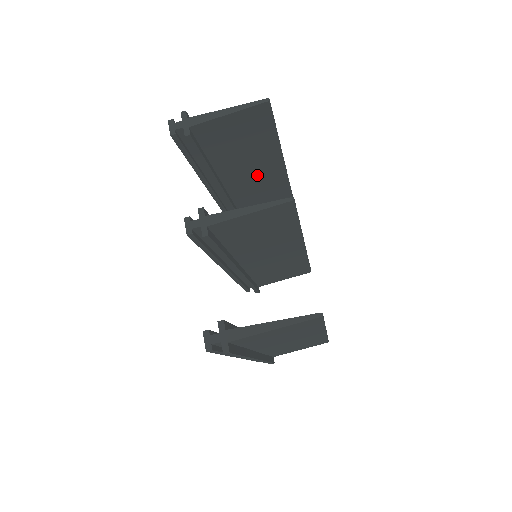
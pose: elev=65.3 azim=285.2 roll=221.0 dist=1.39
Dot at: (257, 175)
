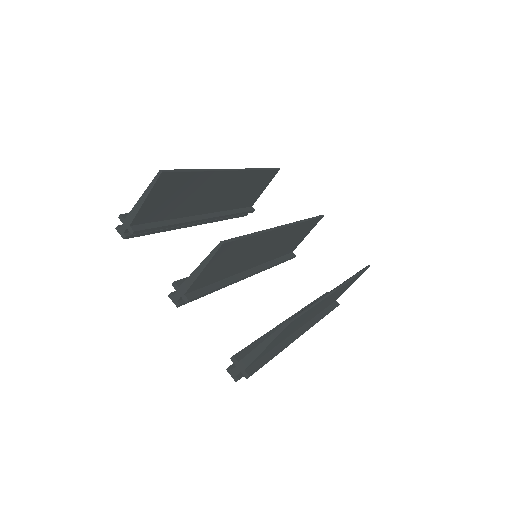
Dot at: (217, 191)
